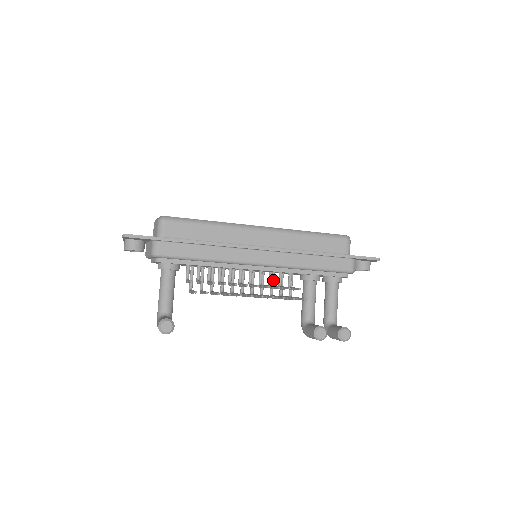
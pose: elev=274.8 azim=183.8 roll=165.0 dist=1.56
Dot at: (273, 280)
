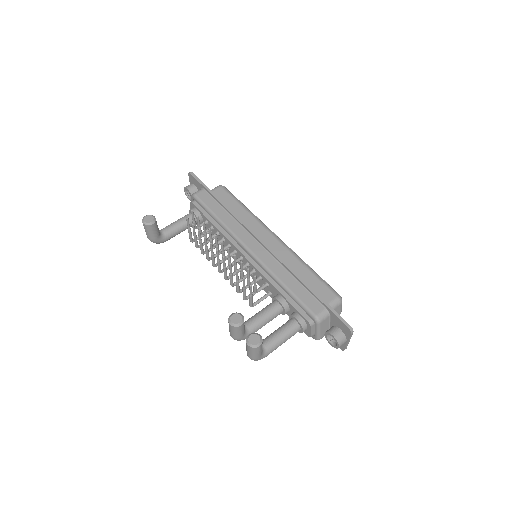
Dot at: occluded
